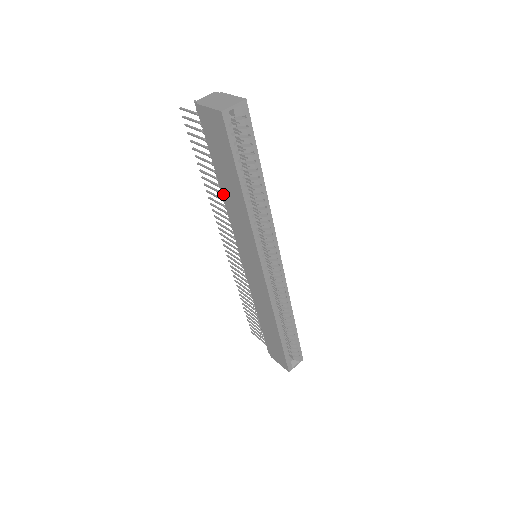
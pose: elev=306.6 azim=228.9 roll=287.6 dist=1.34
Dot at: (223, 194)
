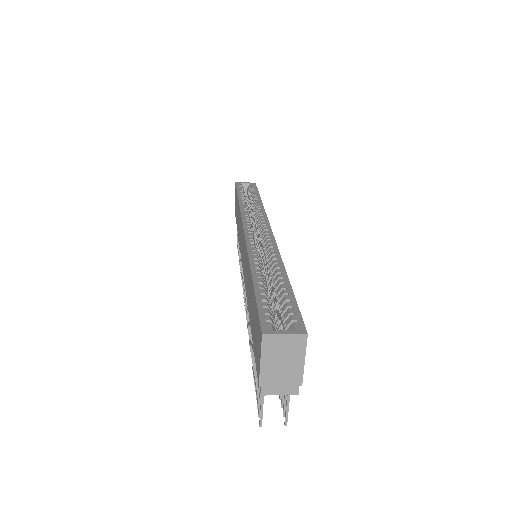
Dot at: occluded
